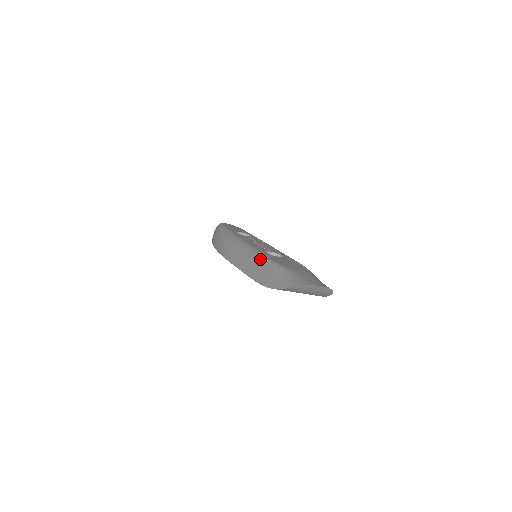
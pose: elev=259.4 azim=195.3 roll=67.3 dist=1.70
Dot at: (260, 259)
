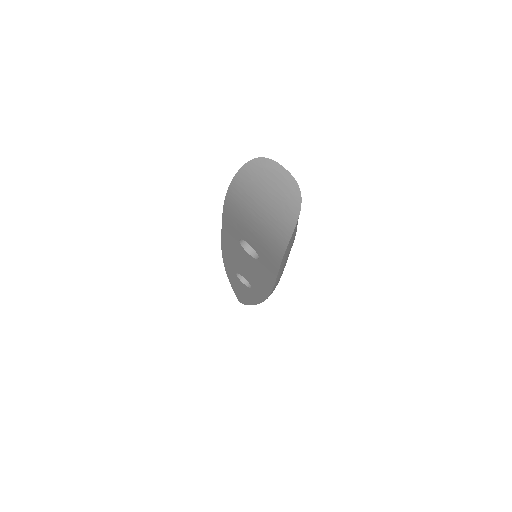
Dot at: occluded
